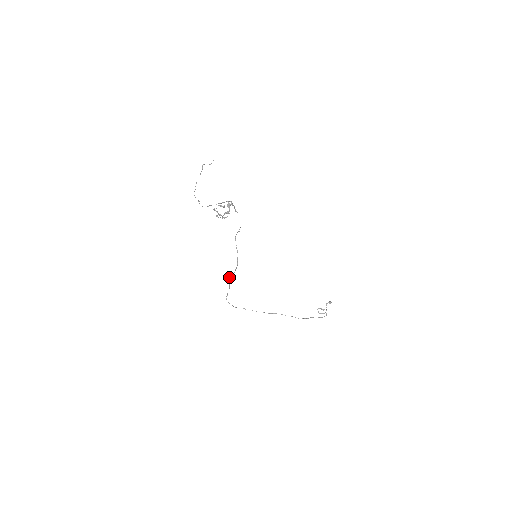
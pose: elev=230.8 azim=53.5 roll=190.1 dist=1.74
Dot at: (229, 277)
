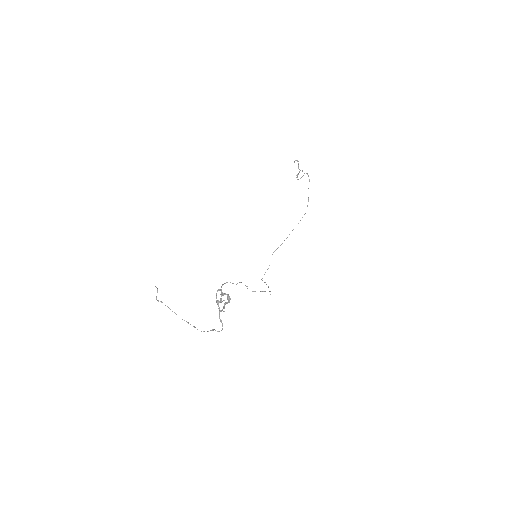
Dot at: occluded
